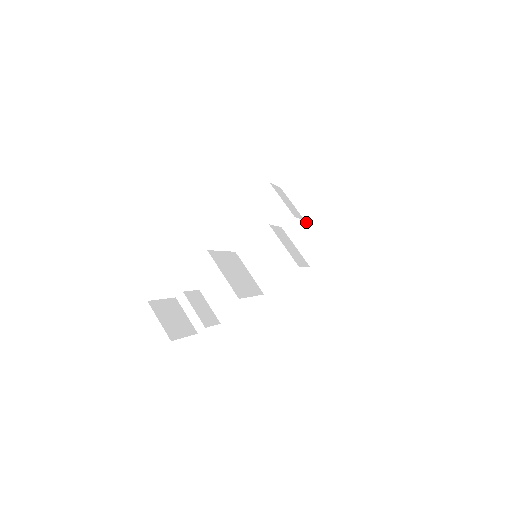
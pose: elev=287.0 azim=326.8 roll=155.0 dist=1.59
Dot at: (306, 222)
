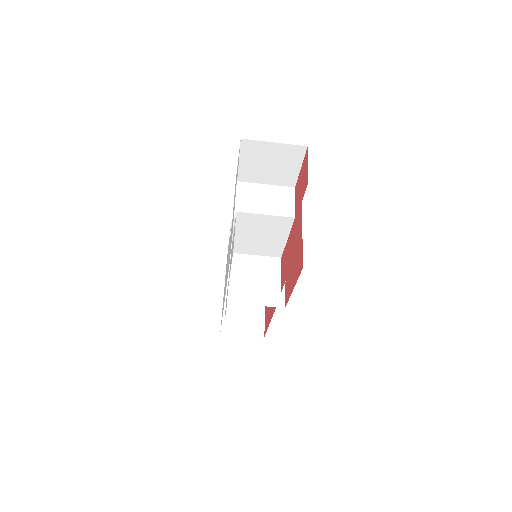
Dot at: (253, 164)
